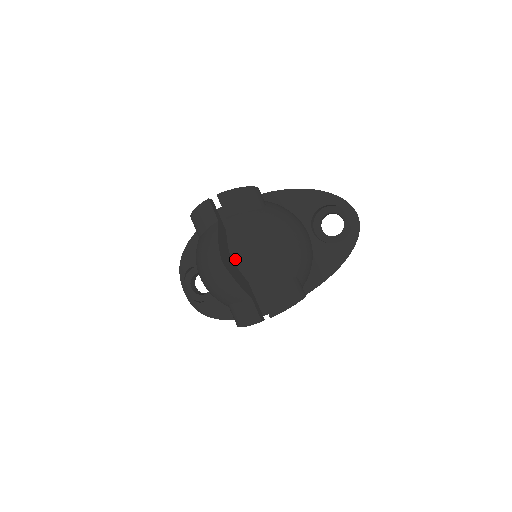
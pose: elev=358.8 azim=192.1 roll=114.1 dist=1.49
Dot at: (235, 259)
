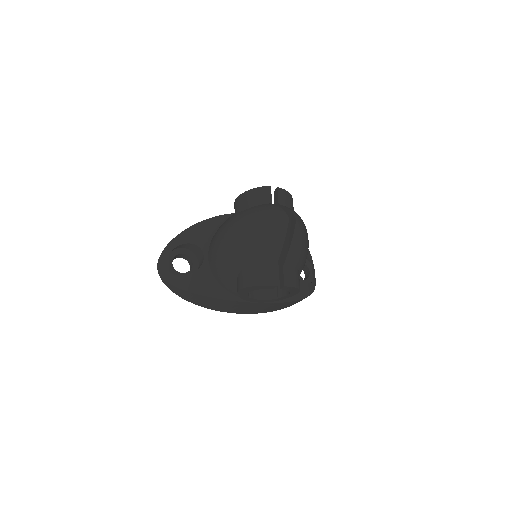
Dot at: (297, 223)
